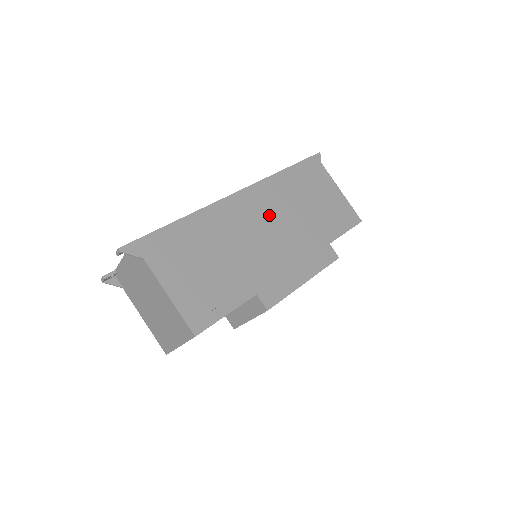
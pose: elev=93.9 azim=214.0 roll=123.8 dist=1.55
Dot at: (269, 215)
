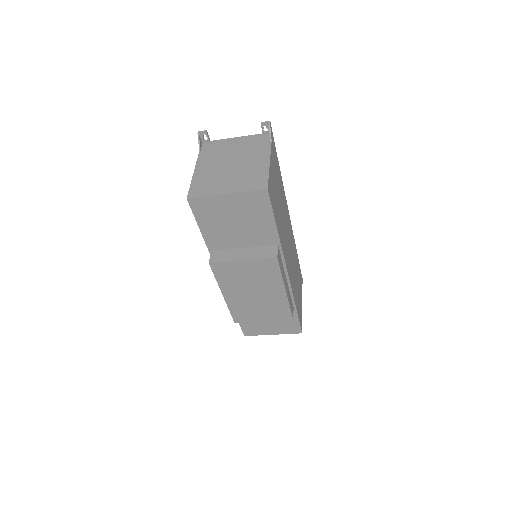
Dot at: (291, 245)
